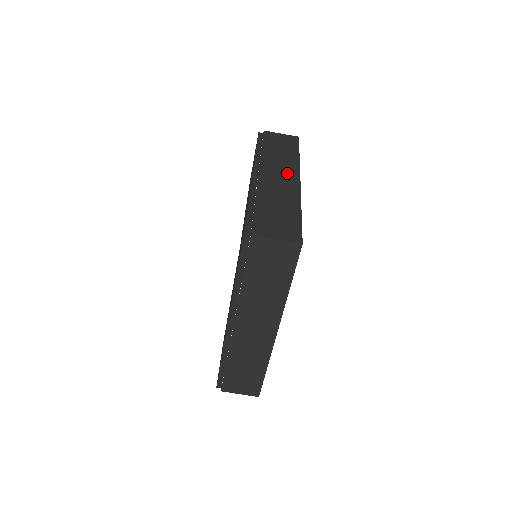
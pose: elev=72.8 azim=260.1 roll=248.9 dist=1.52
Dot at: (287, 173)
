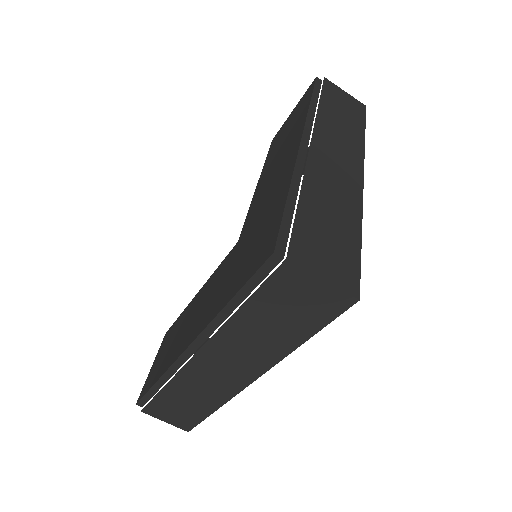
Dot at: (348, 159)
